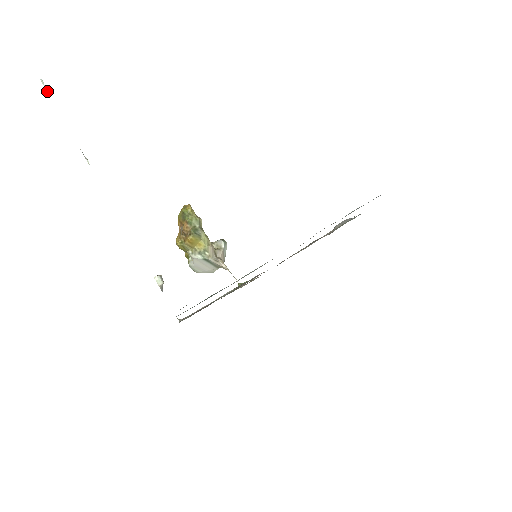
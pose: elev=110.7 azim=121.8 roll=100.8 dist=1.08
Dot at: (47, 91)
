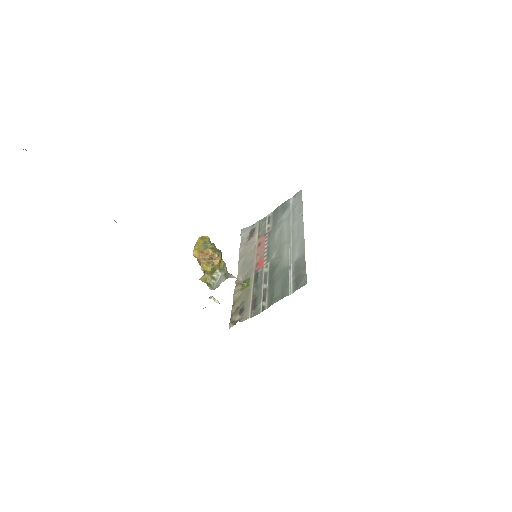
Dot at: occluded
